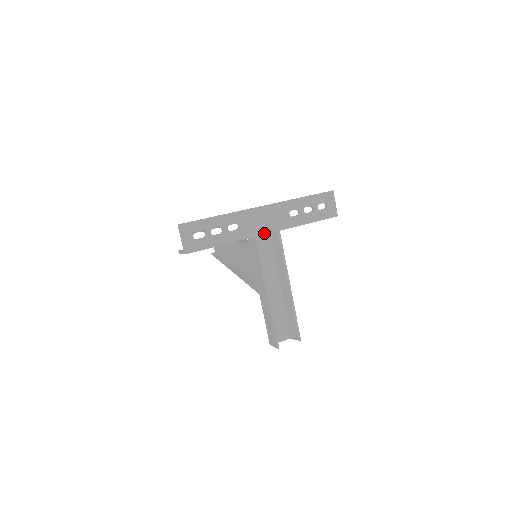
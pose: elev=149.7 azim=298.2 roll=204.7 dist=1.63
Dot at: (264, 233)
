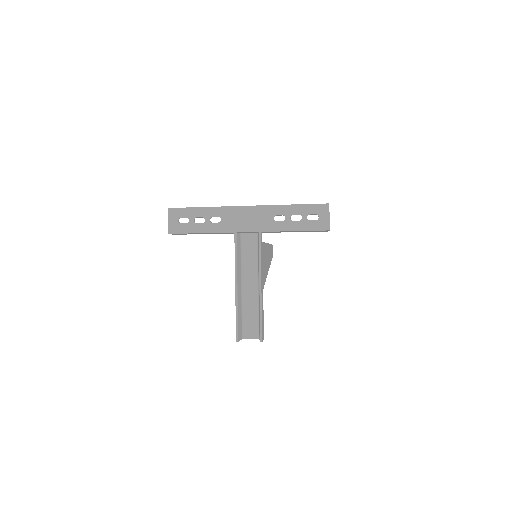
Dot at: (244, 231)
